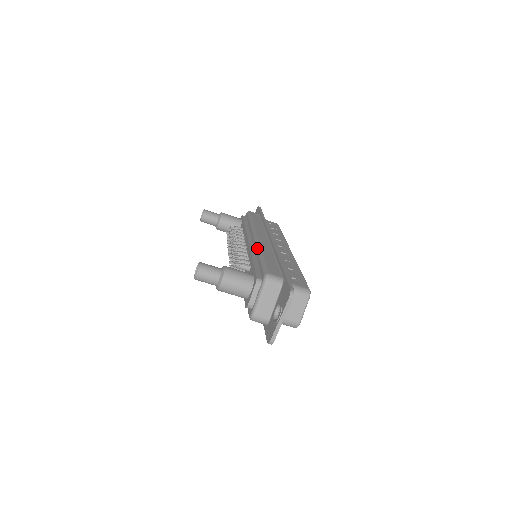
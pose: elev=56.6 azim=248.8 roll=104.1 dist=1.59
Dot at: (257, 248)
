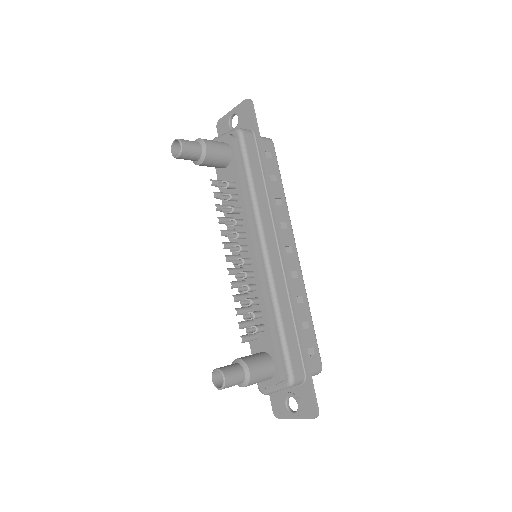
Dot at: (272, 296)
